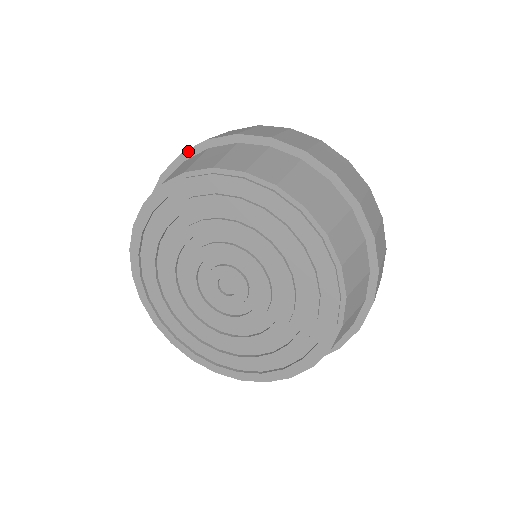
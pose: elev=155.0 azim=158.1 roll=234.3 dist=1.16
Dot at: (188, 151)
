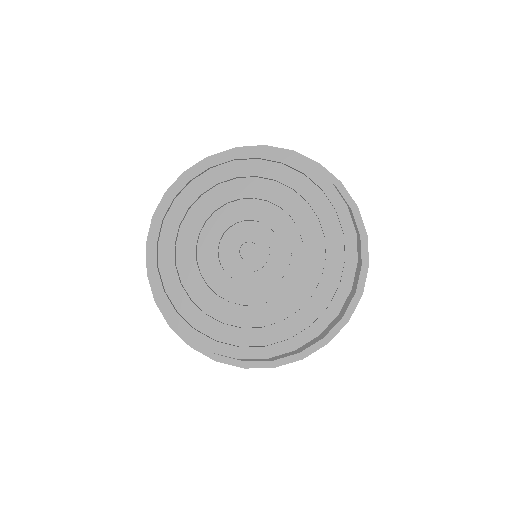
Dot at: (245, 147)
